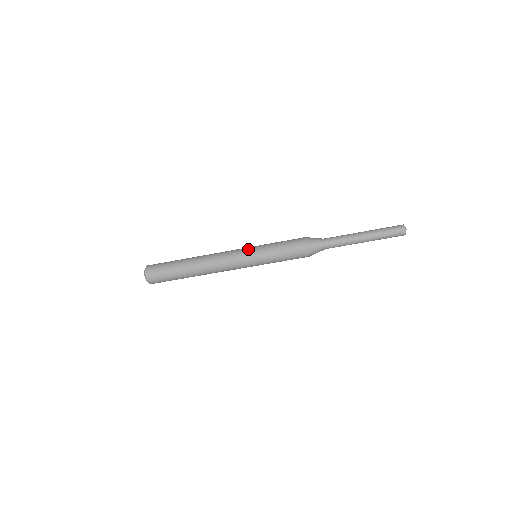
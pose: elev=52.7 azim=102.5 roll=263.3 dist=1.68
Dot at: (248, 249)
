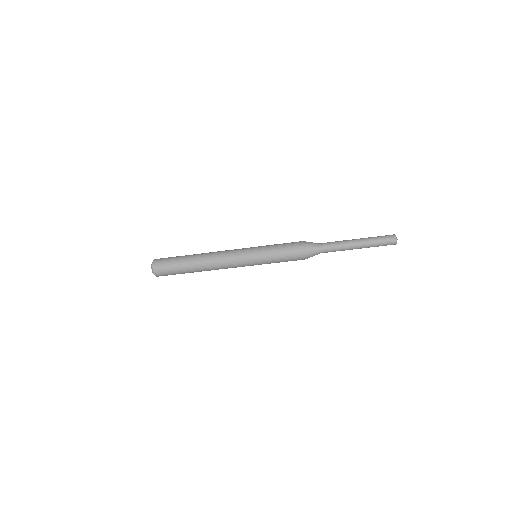
Dot at: (249, 259)
